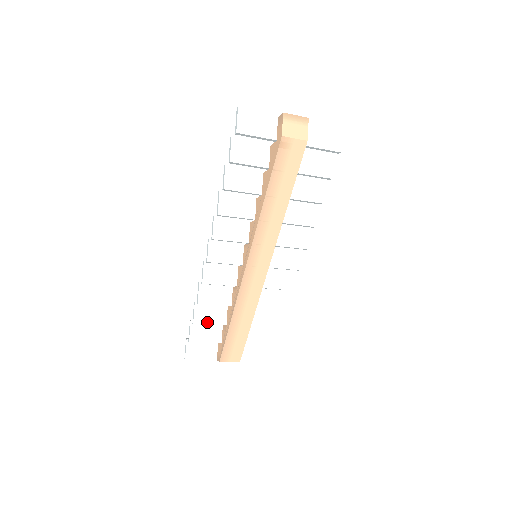
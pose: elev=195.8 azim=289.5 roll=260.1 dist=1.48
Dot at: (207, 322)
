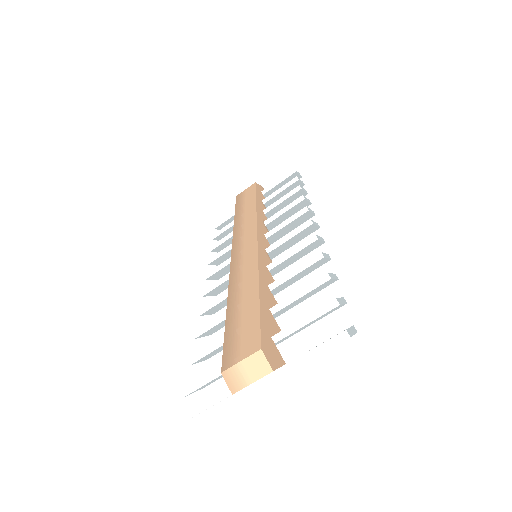
Dot at: (208, 348)
